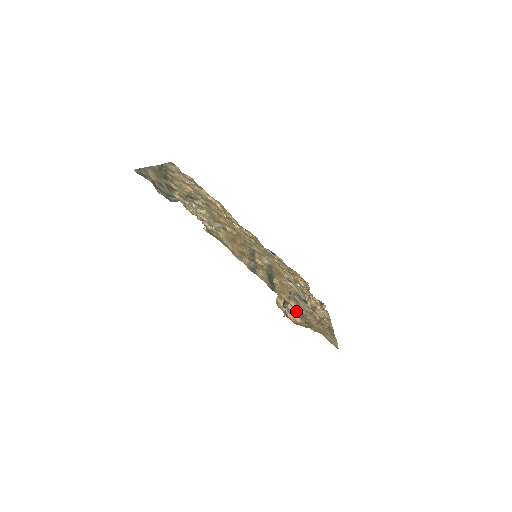
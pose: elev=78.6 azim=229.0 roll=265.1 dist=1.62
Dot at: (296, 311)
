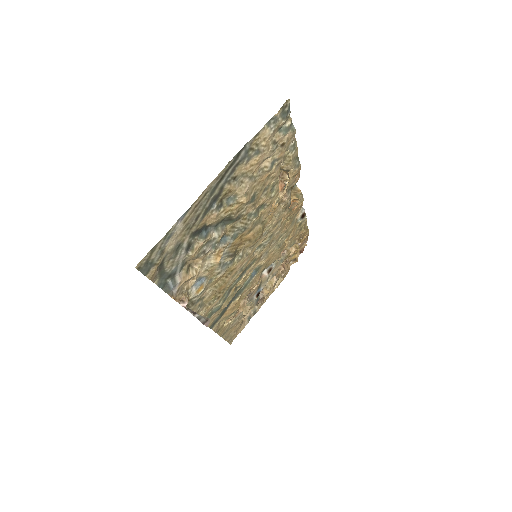
Dot at: occluded
